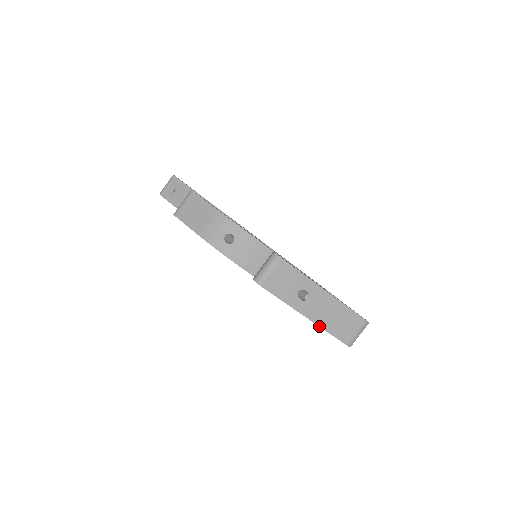
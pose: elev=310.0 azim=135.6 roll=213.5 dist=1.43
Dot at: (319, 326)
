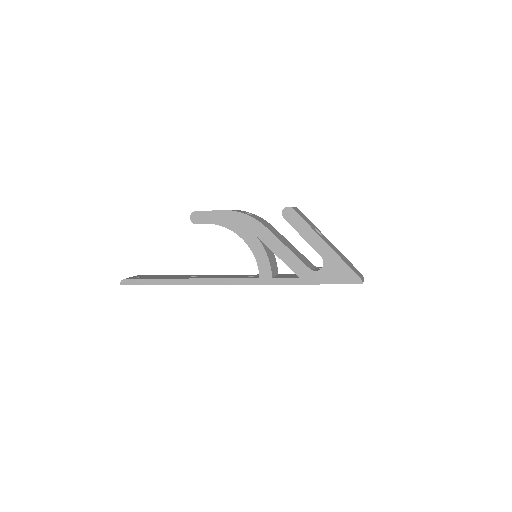
Dot at: (336, 254)
